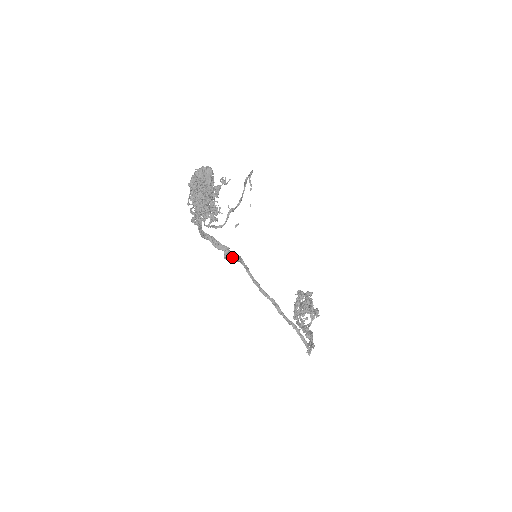
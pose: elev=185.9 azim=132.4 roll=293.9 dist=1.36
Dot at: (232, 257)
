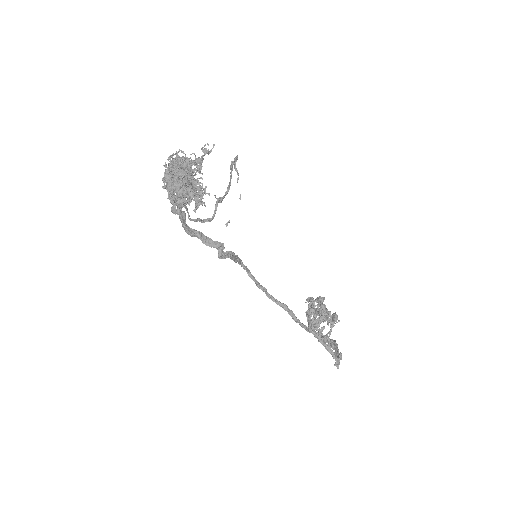
Dot at: (228, 256)
